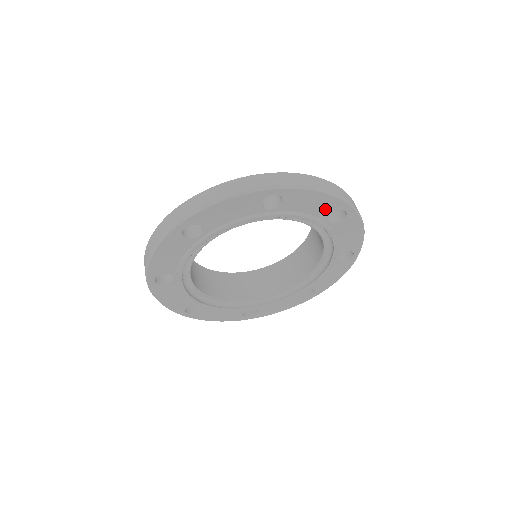
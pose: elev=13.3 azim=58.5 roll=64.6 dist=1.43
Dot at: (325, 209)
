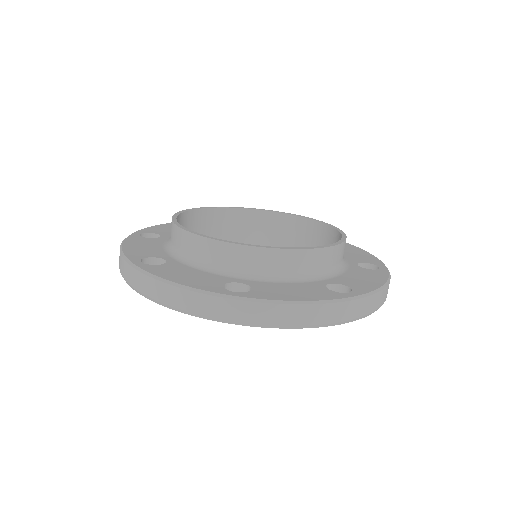
Dot at: occluded
